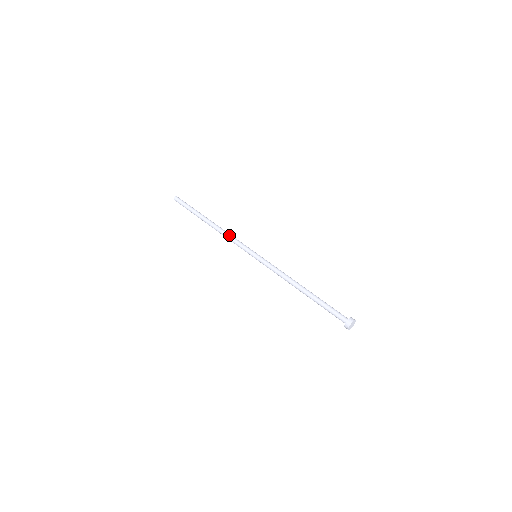
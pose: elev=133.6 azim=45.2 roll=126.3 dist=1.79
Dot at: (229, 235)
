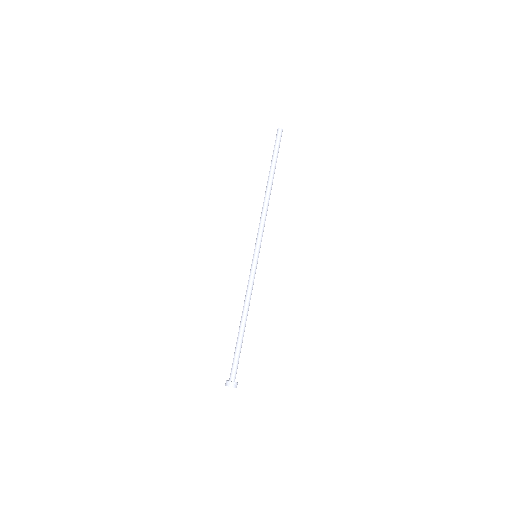
Dot at: (262, 215)
